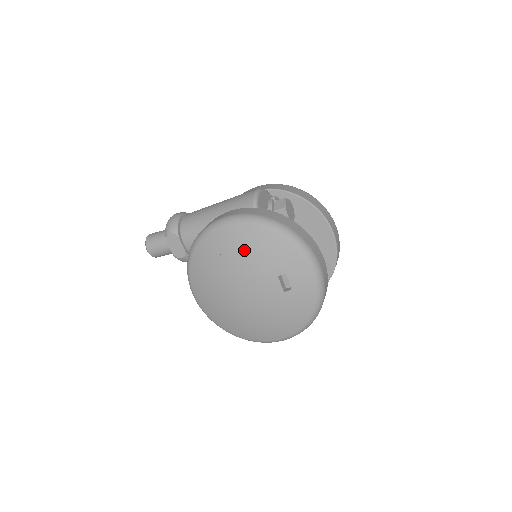
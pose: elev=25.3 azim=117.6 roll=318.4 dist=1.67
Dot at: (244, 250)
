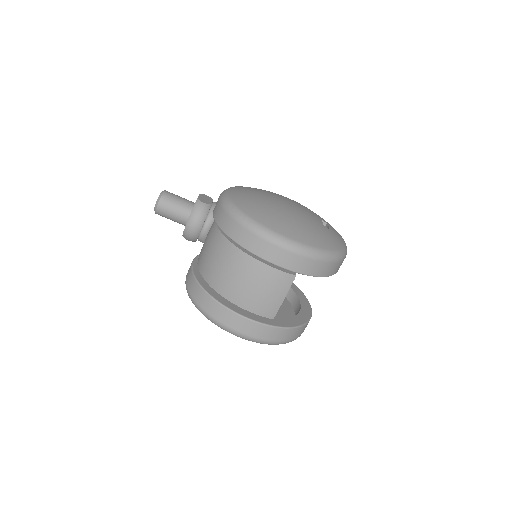
Dot at: (299, 203)
